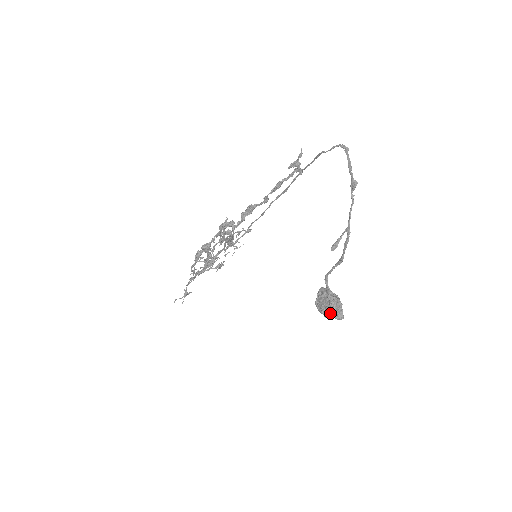
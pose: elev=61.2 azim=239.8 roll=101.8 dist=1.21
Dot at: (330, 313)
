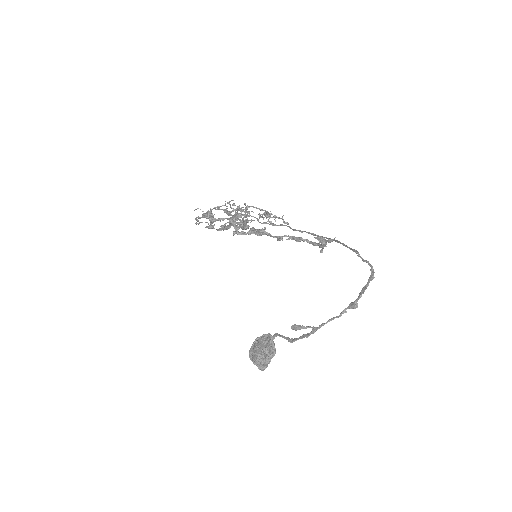
Dot at: (253, 360)
